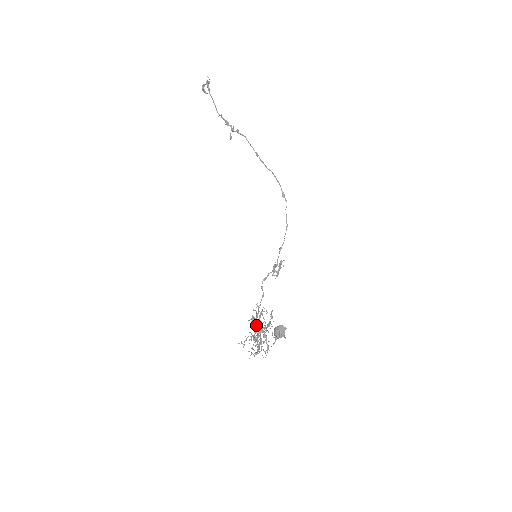
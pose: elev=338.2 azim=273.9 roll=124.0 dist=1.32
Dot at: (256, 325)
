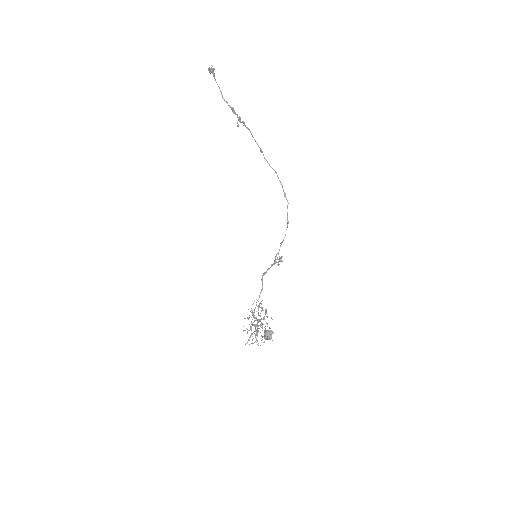
Dot at: occluded
